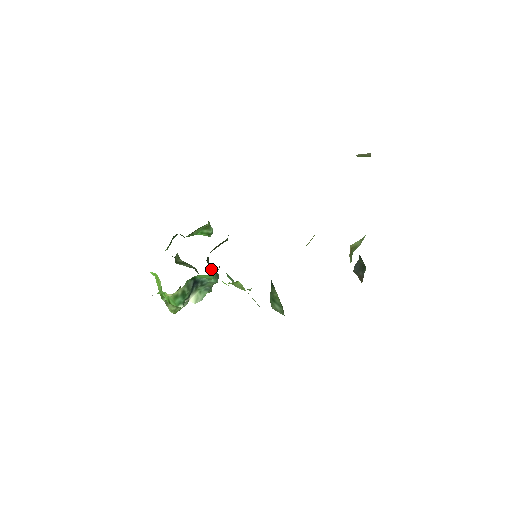
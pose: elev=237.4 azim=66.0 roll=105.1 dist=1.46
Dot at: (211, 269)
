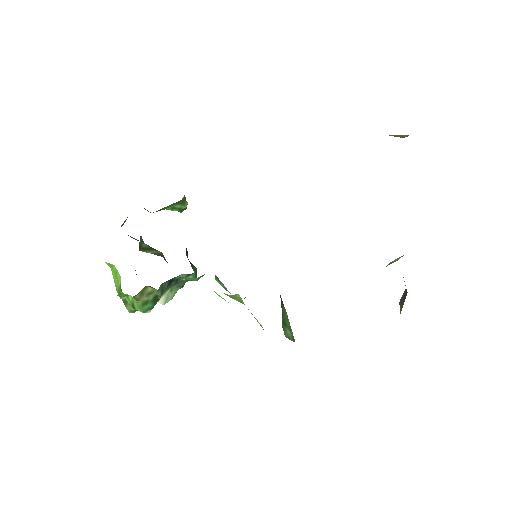
Dot at: occluded
